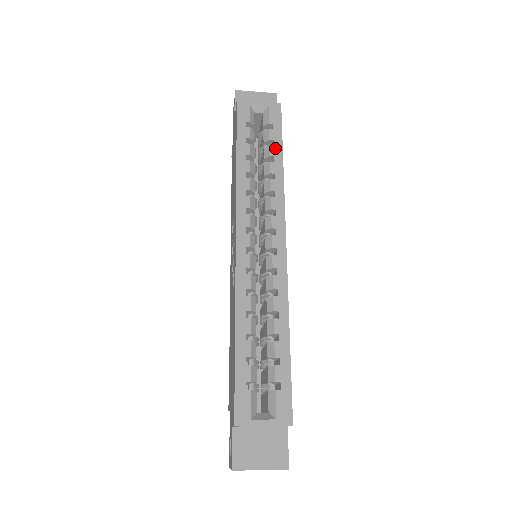
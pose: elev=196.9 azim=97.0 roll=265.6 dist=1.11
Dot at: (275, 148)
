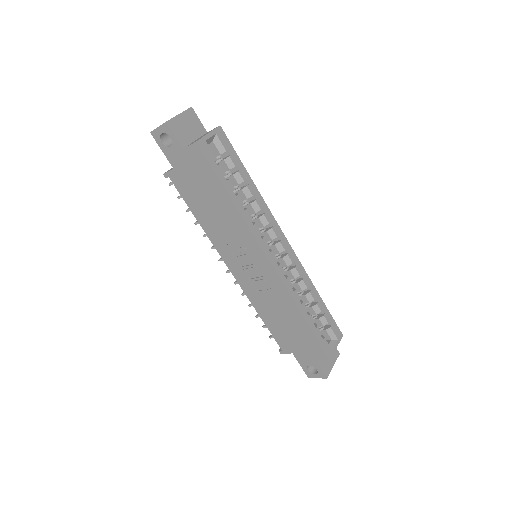
Dot at: (242, 172)
